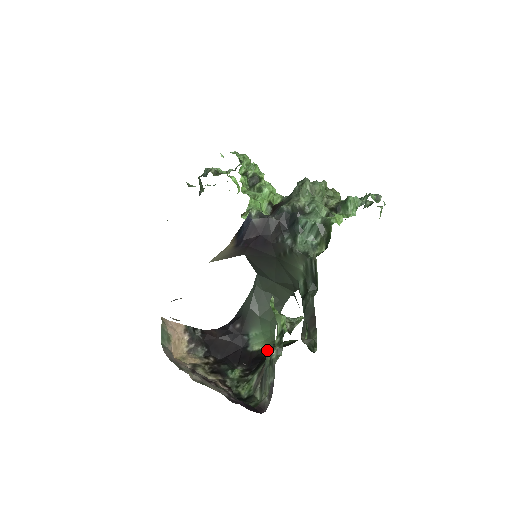
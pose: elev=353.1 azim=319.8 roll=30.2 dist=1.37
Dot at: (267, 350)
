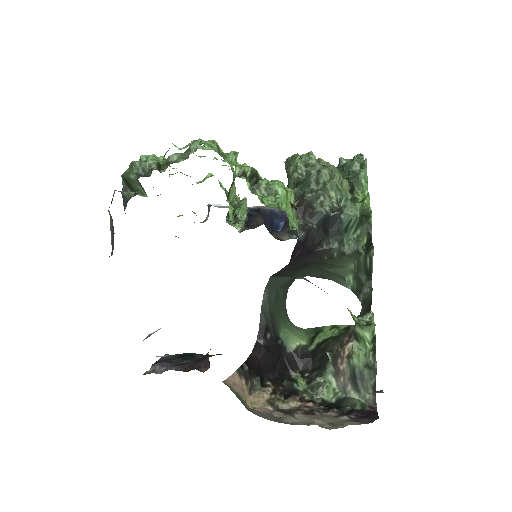
Dot at: (307, 343)
